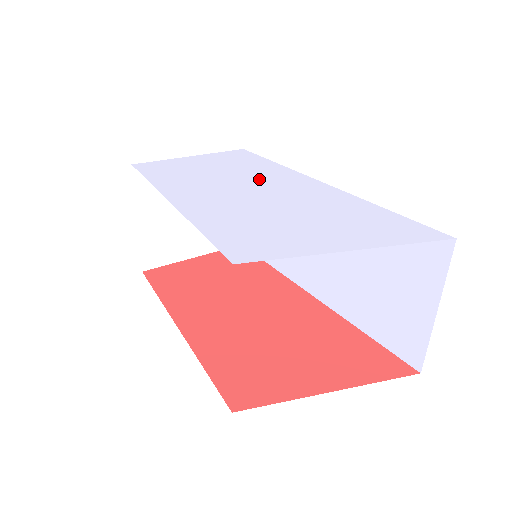
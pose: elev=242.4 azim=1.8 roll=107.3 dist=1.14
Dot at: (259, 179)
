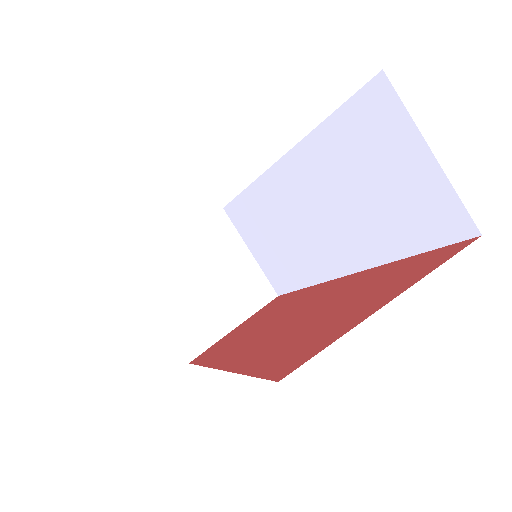
Dot at: occluded
